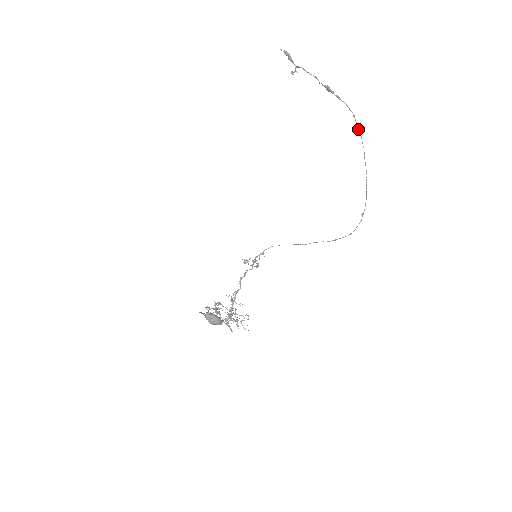
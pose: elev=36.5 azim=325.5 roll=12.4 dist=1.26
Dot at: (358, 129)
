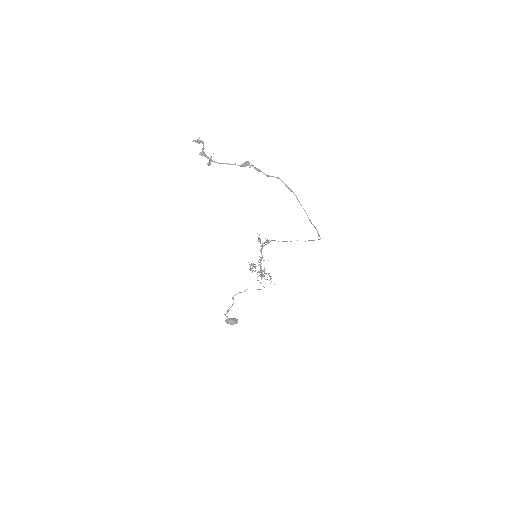
Dot at: occluded
